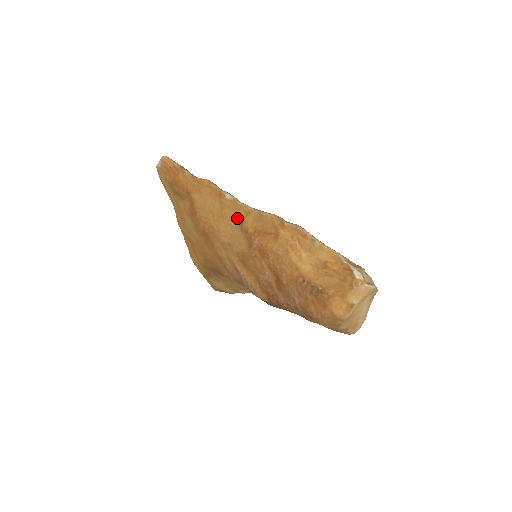
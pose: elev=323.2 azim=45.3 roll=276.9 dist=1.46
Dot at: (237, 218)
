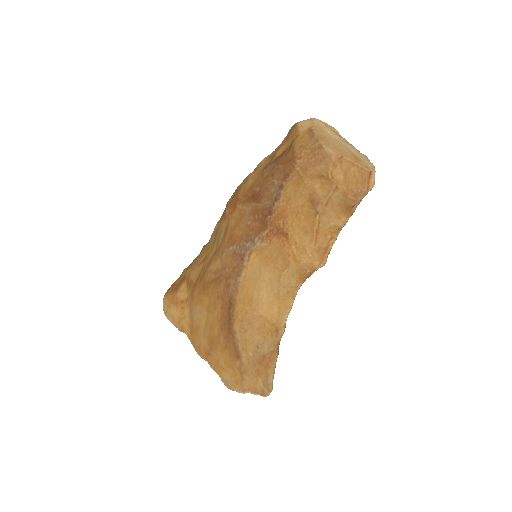
Dot at: (216, 233)
